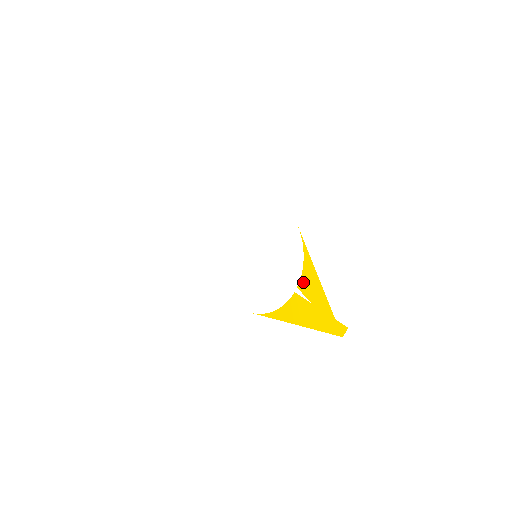
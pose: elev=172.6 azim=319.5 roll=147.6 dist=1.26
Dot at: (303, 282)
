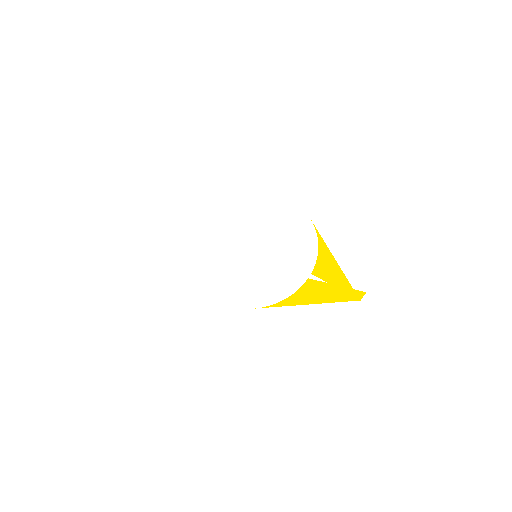
Dot at: (318, 268)
